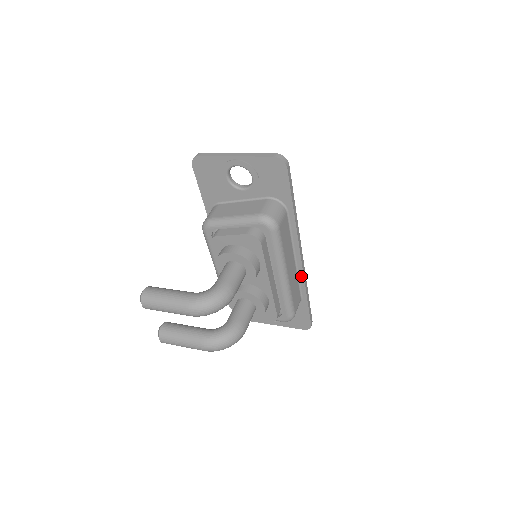
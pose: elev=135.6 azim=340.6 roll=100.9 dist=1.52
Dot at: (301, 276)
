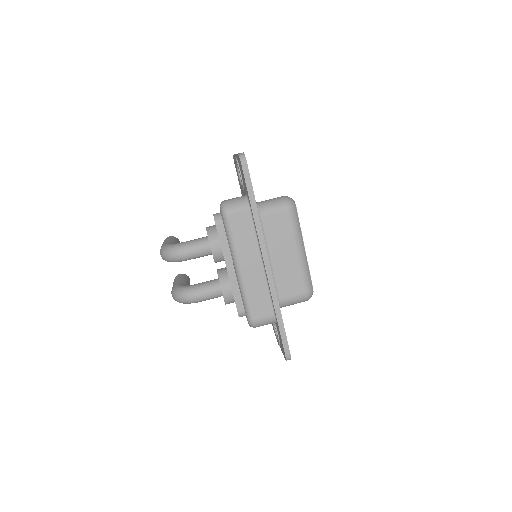
Dot at: (269, 287)
